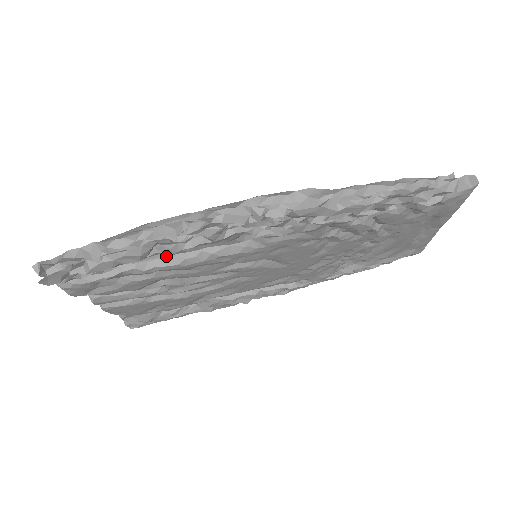
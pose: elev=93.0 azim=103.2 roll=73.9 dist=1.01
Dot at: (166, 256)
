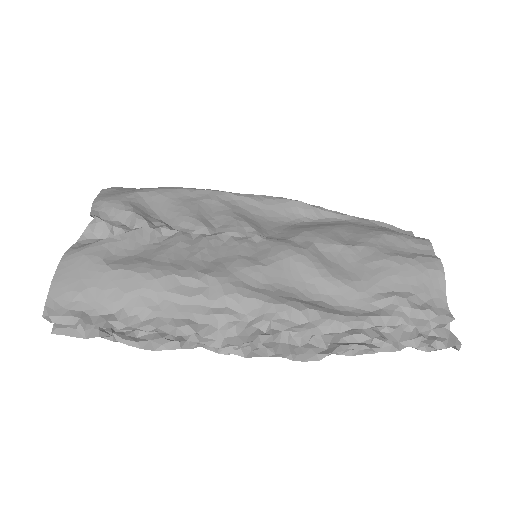
Dot at: occluded
